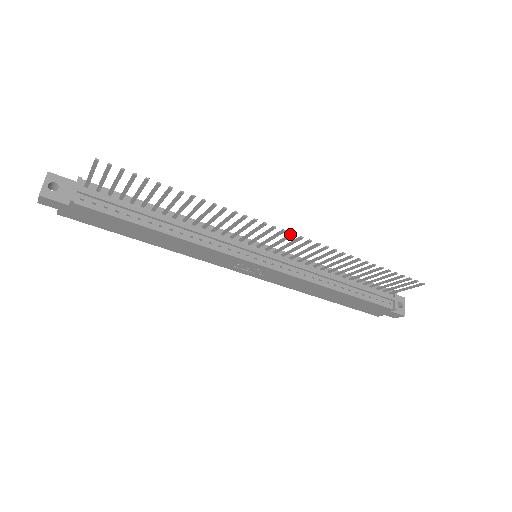
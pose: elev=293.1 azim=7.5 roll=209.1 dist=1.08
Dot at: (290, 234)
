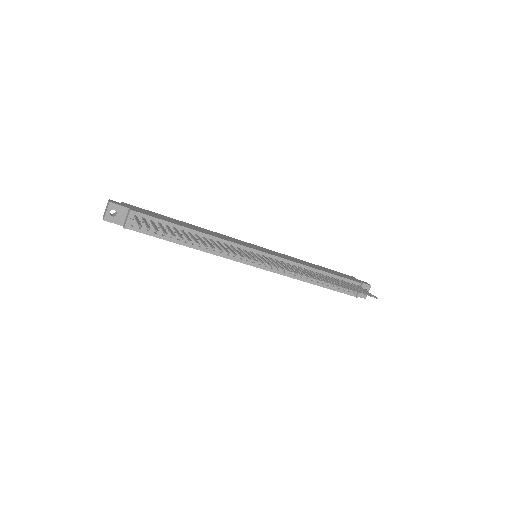
Dot at: occluded
